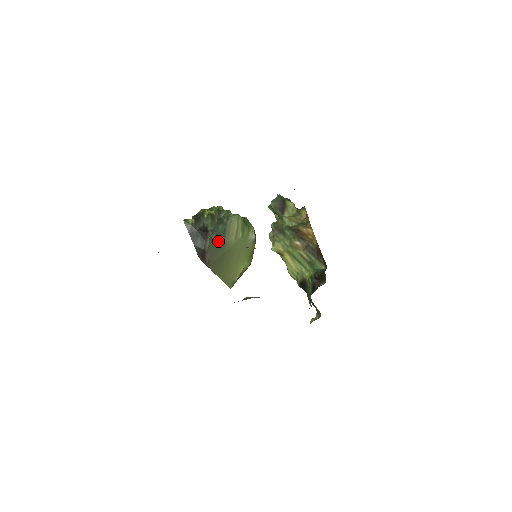
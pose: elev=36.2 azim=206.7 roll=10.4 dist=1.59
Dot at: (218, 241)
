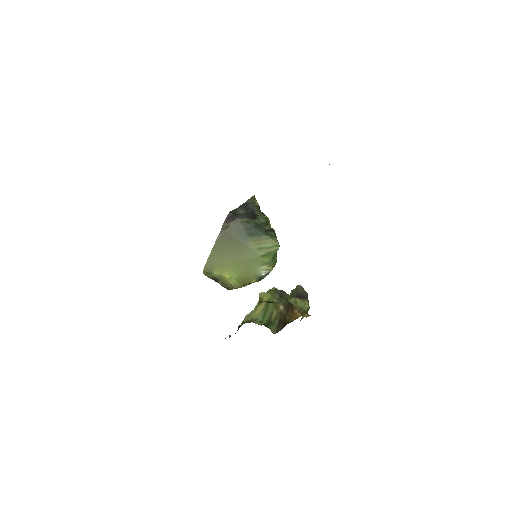
Dot at: (249, 230)
